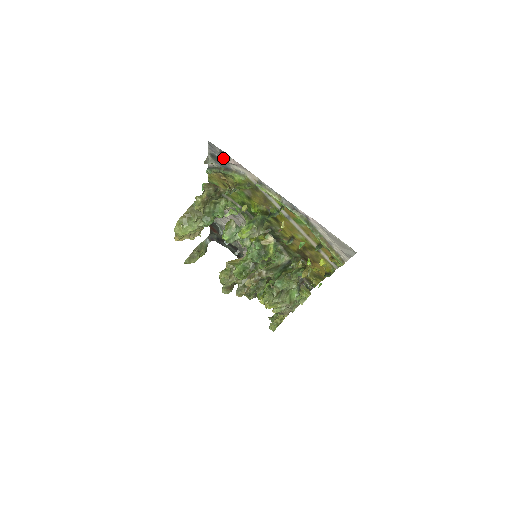
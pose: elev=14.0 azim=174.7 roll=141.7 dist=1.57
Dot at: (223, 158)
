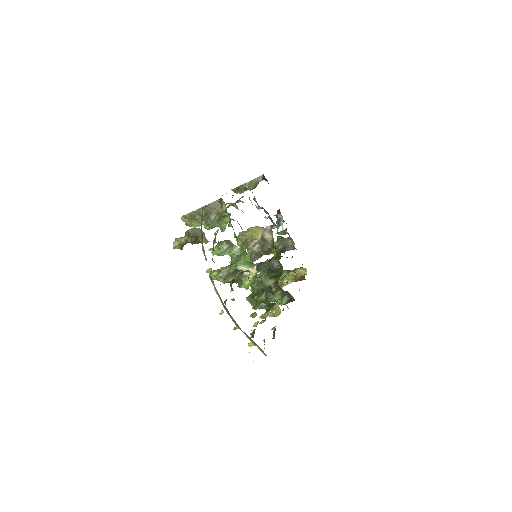
Dot at: occluded
